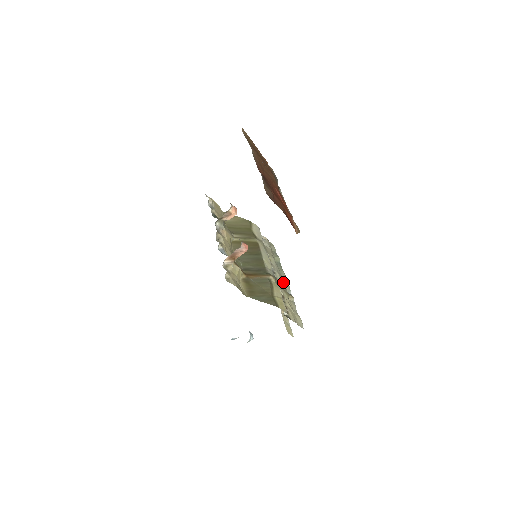
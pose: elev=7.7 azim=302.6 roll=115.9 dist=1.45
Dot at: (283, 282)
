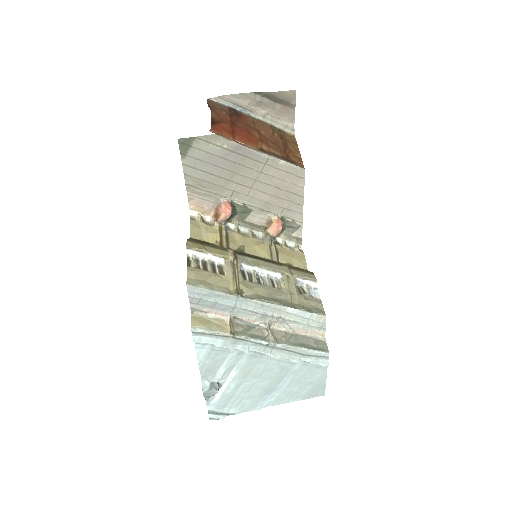
Dot at: (255, 291)
